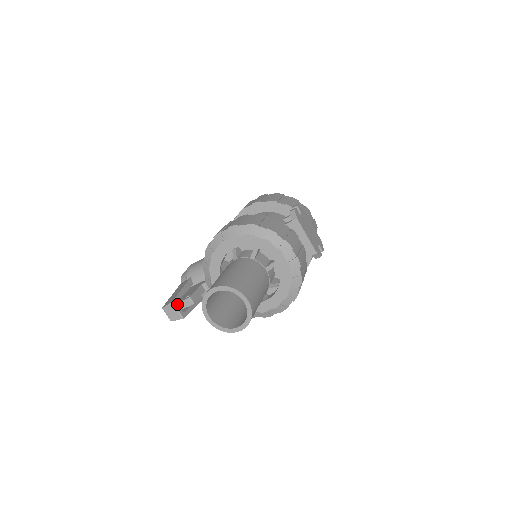
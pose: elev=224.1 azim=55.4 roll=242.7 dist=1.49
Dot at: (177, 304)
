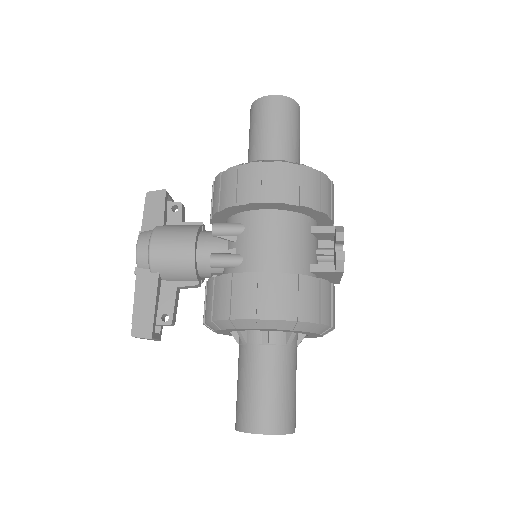
Dot at: (155, 334)
